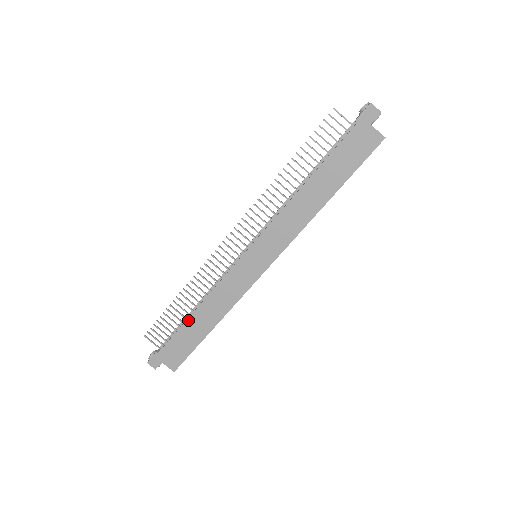
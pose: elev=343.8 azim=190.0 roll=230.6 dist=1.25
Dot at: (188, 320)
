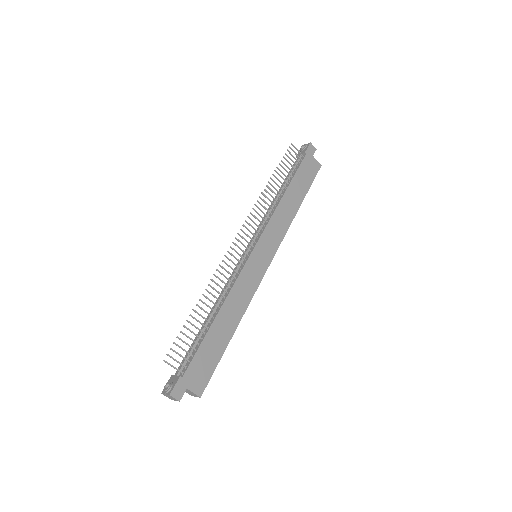
Dot at: (211, 327)
